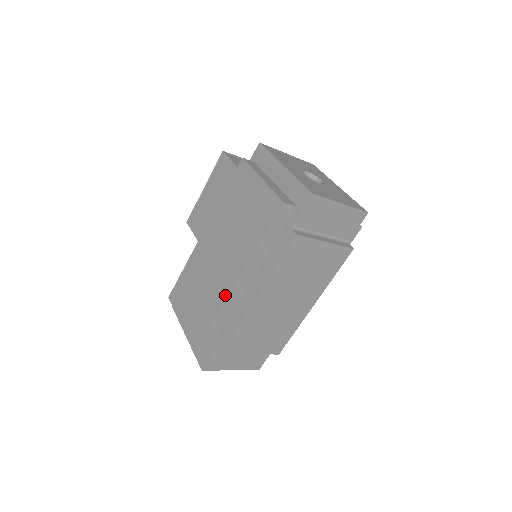
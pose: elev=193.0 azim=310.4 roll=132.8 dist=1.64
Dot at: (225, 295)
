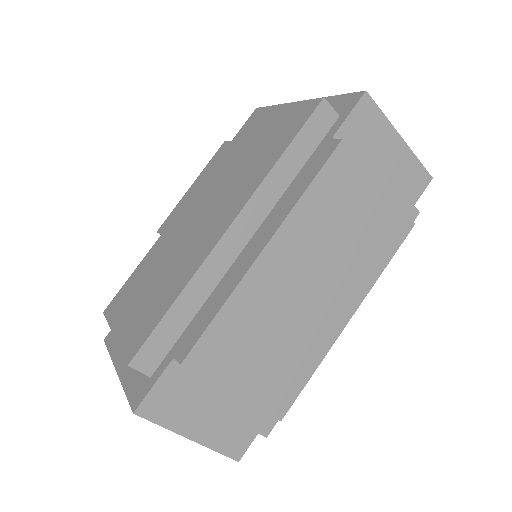
Dot at: (208, 250)
